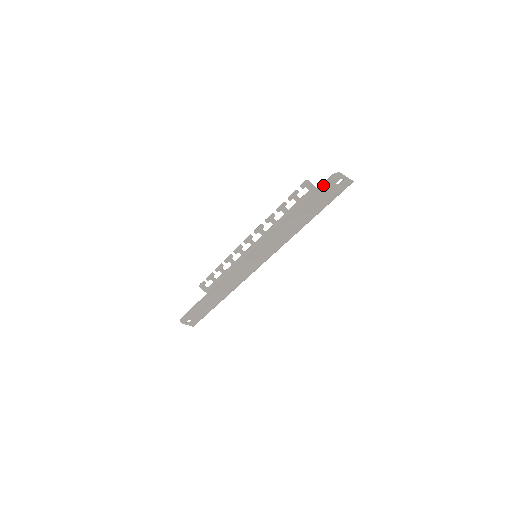
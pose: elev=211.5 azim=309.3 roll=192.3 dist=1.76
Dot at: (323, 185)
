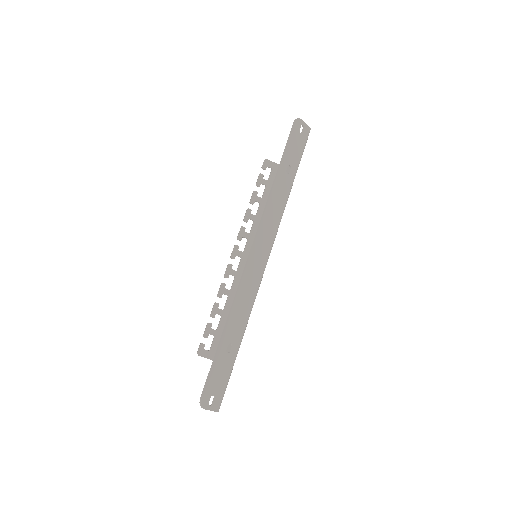
Dot at: (291, 133)
